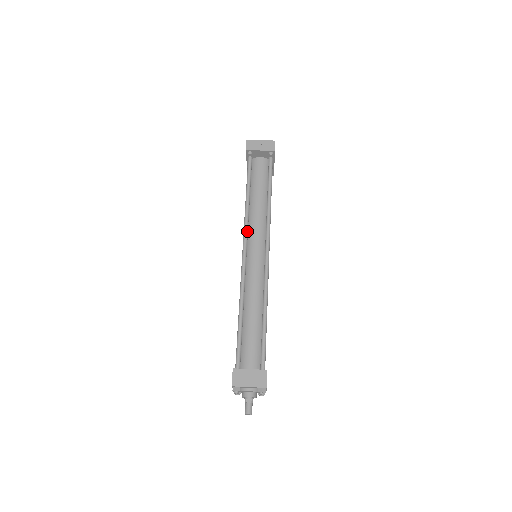
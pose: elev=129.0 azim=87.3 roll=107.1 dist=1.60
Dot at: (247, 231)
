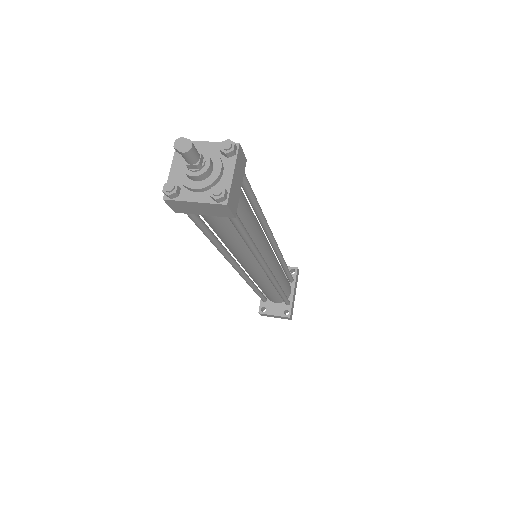
Dot at: occluded
